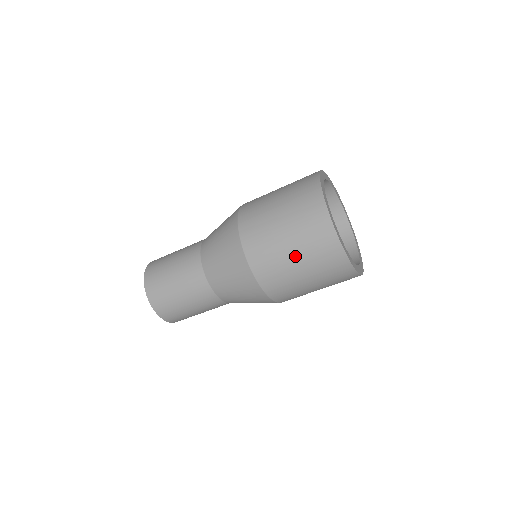
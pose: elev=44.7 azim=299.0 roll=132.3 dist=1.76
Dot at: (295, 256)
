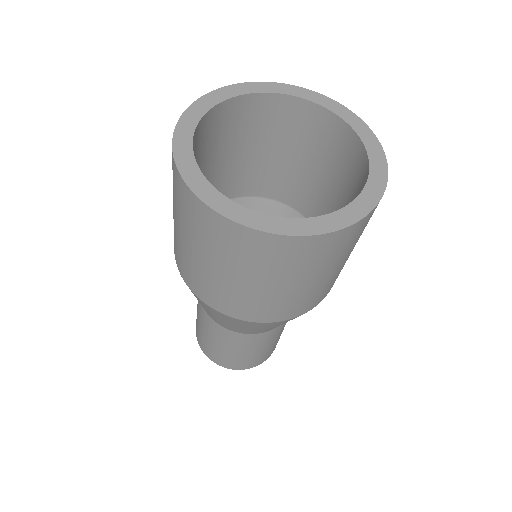
Dot at: (225, 273)
